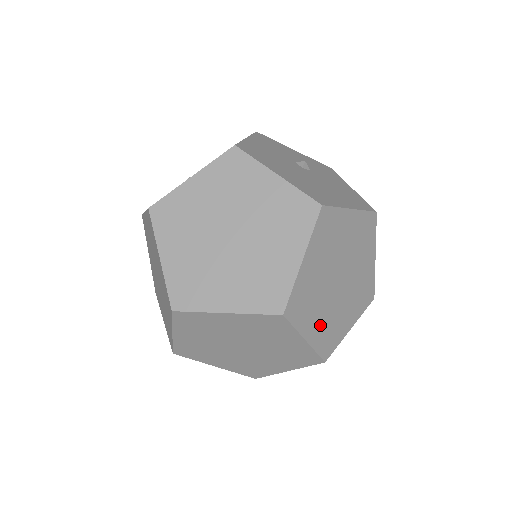
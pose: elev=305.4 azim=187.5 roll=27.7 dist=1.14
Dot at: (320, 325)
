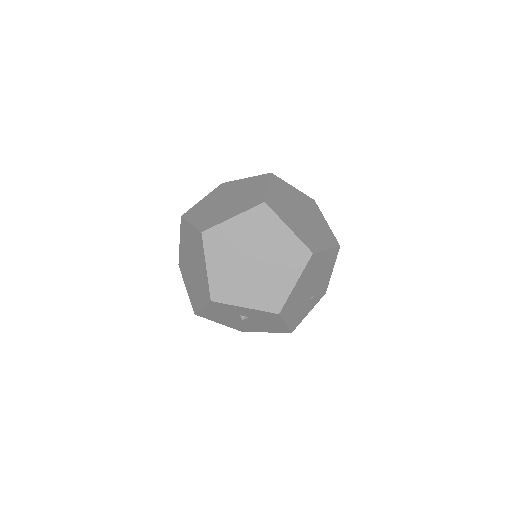
Dot at: (297, 228)
